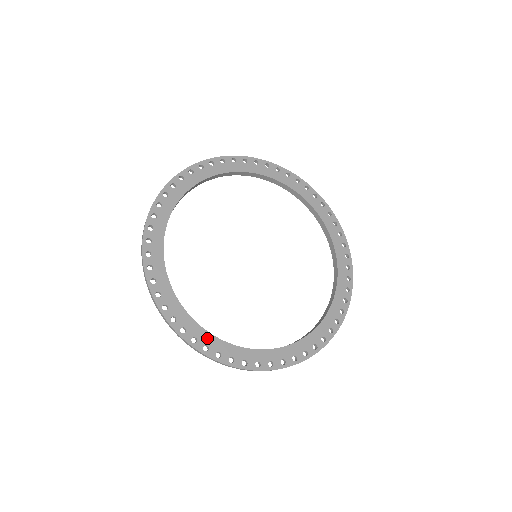
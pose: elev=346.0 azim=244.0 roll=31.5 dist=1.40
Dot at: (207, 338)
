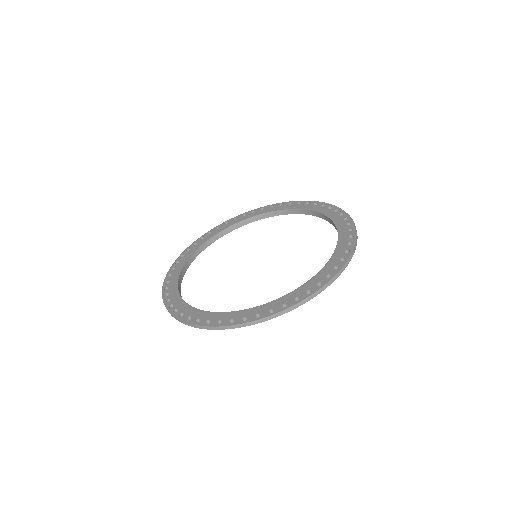
Dot at: (181, 305)
